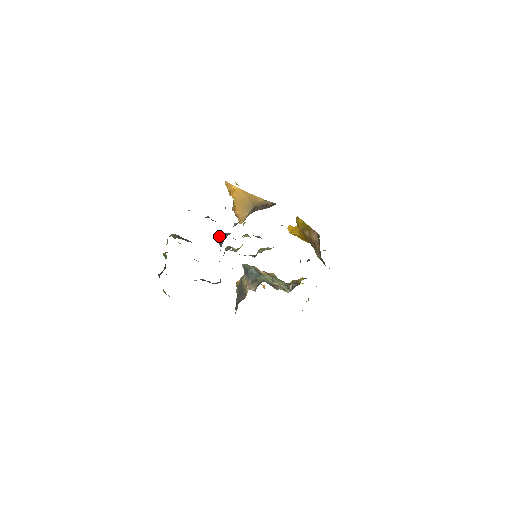
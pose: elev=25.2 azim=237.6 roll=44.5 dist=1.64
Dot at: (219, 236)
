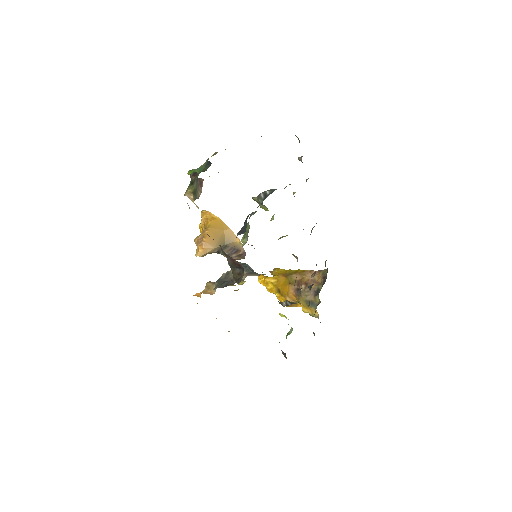
Dot at: occluded
